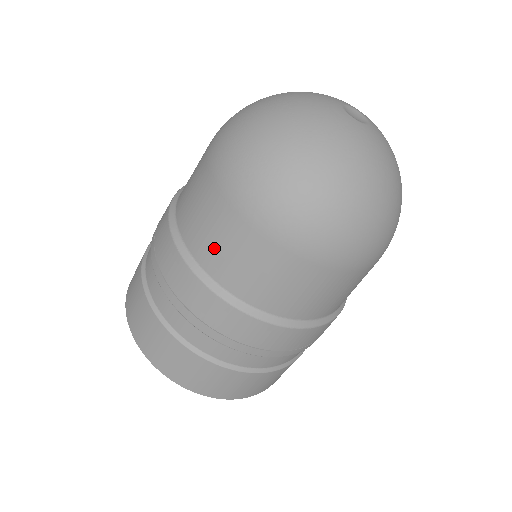
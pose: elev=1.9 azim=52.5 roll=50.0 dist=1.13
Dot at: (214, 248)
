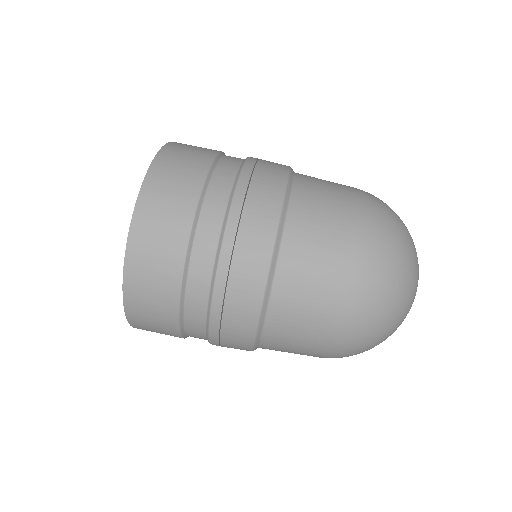
Dot at: (295, 310)
